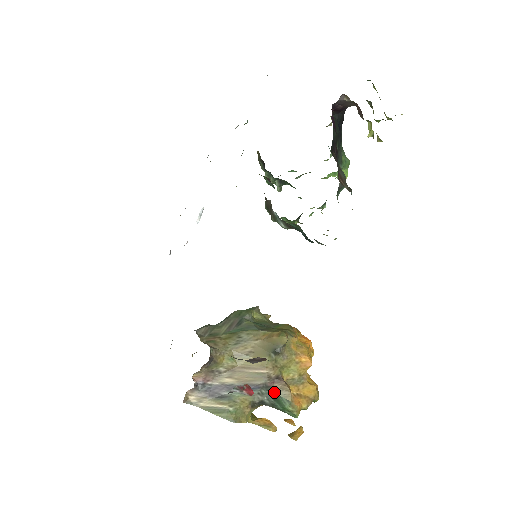
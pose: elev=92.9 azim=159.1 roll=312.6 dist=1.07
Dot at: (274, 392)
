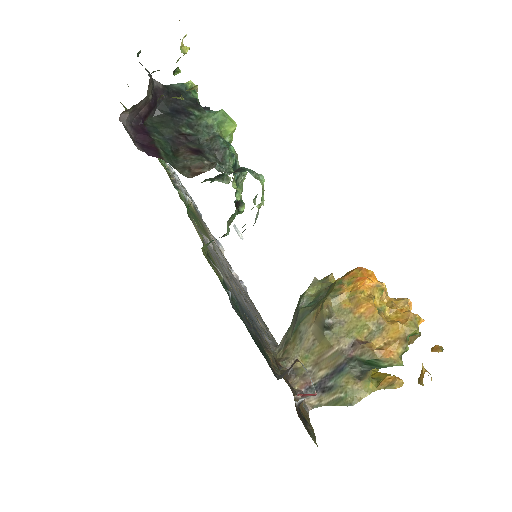
Dot at: (360, 359)
